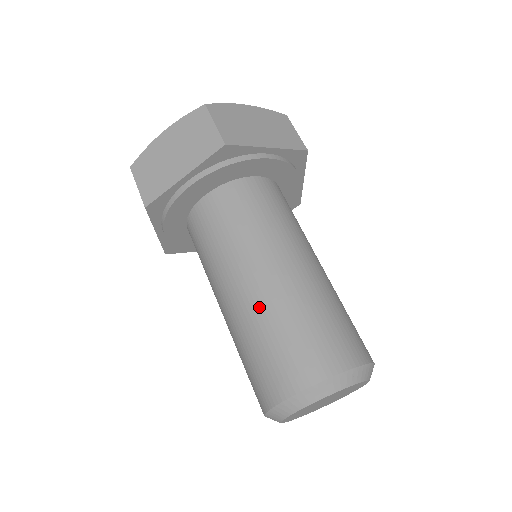
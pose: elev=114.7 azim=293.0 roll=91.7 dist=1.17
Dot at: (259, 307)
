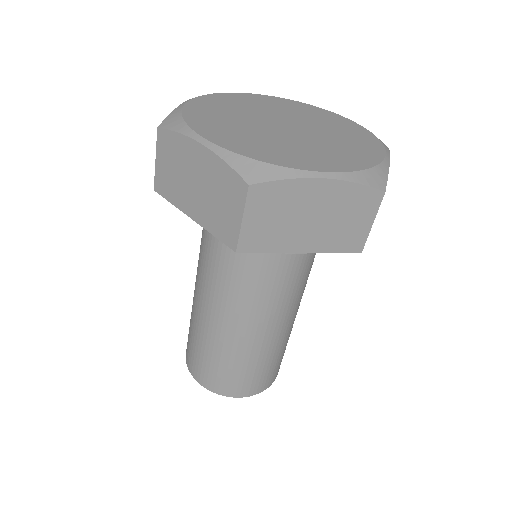
Dot at: (206, 330)
